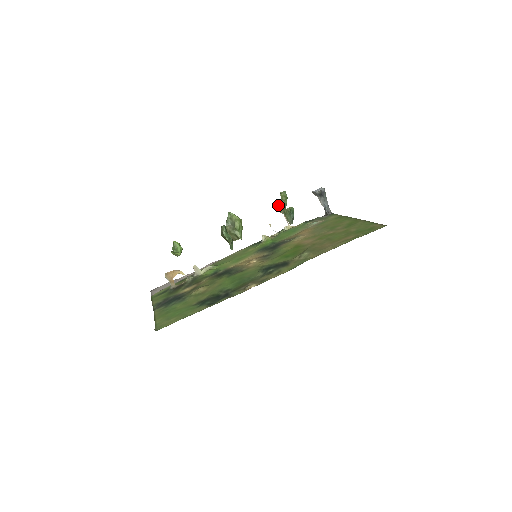
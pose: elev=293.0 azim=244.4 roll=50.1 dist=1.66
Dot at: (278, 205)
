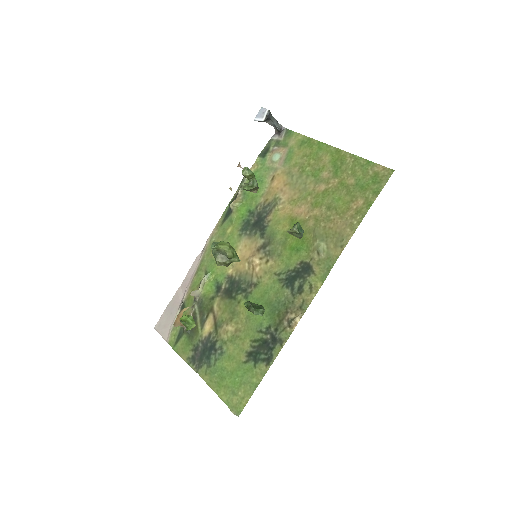
Dot at: occluded
